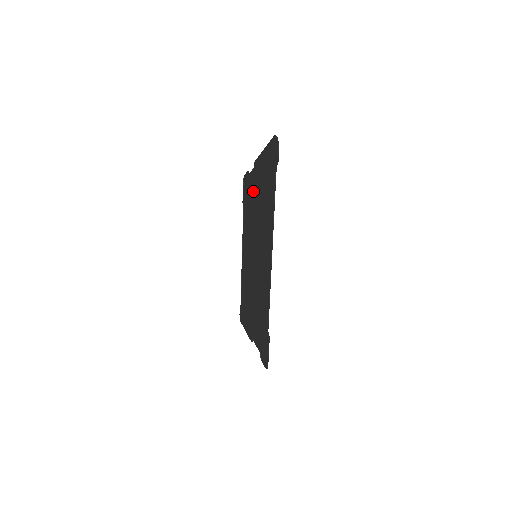
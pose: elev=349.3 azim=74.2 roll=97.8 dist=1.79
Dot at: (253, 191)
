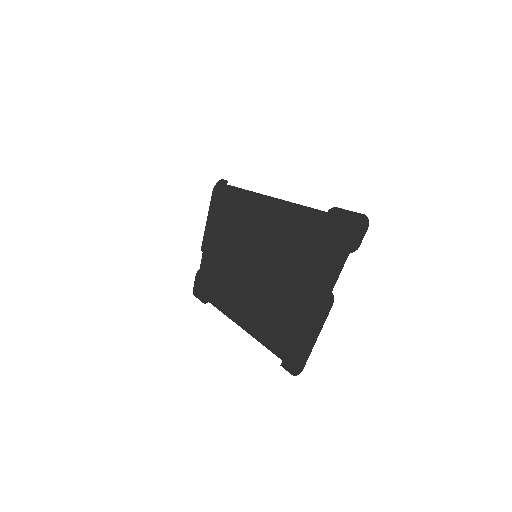
Dot at: (213, 256)
